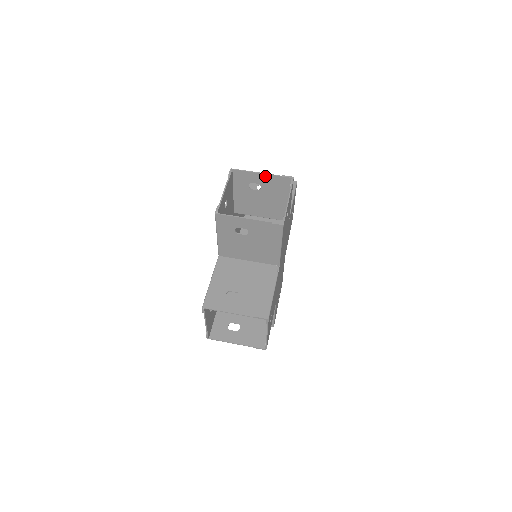
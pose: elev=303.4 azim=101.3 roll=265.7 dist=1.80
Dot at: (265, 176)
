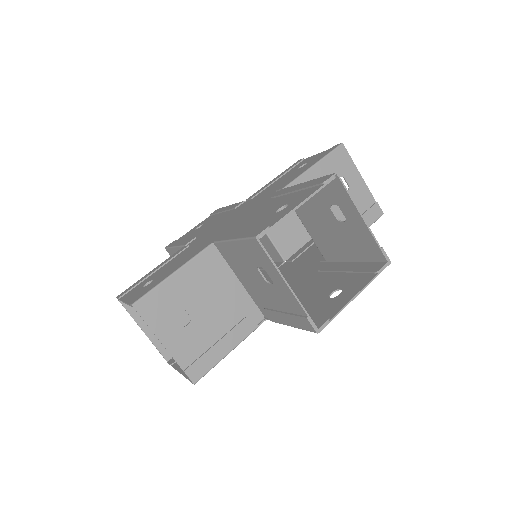
Dot at: (363, 225)
